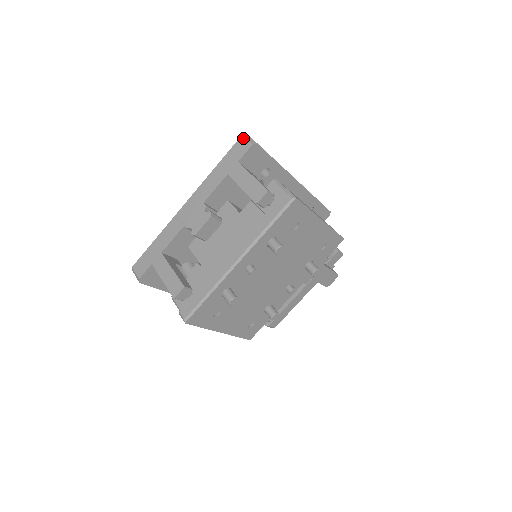
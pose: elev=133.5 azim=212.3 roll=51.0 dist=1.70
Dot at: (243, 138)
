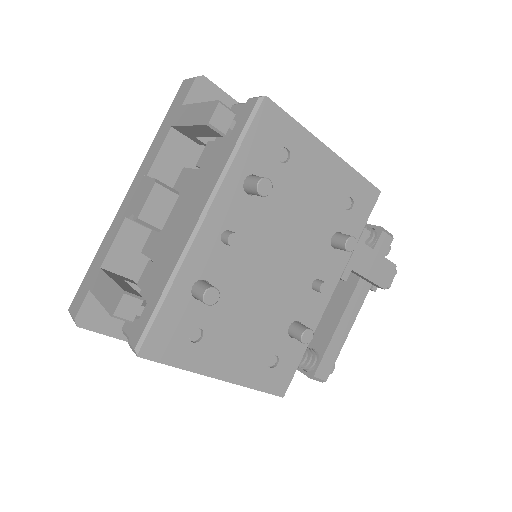
Dot at: (185, 80)
